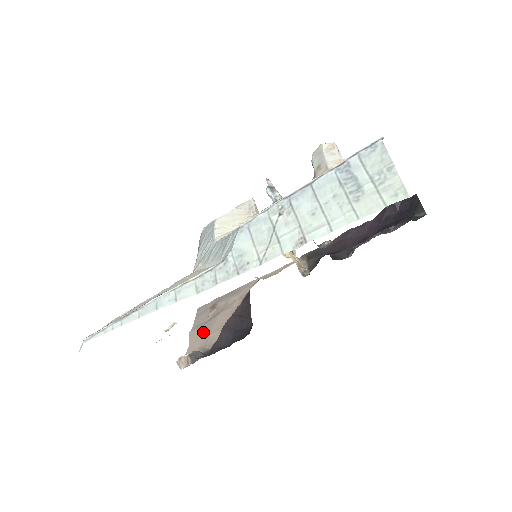
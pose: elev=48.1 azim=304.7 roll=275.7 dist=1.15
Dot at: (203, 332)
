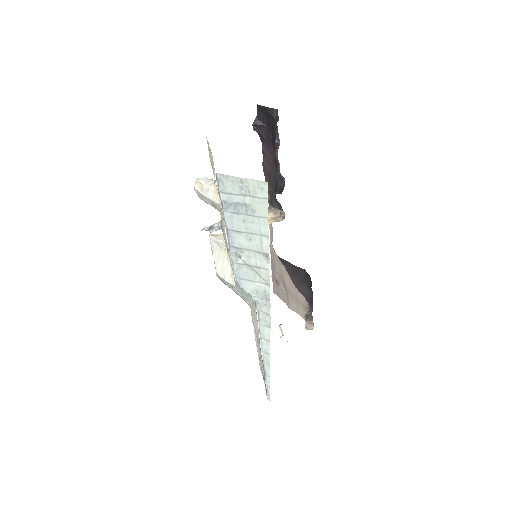
Dot at: (293, 301)
